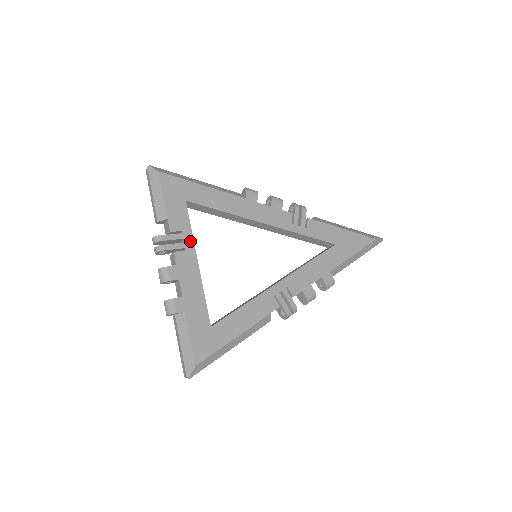
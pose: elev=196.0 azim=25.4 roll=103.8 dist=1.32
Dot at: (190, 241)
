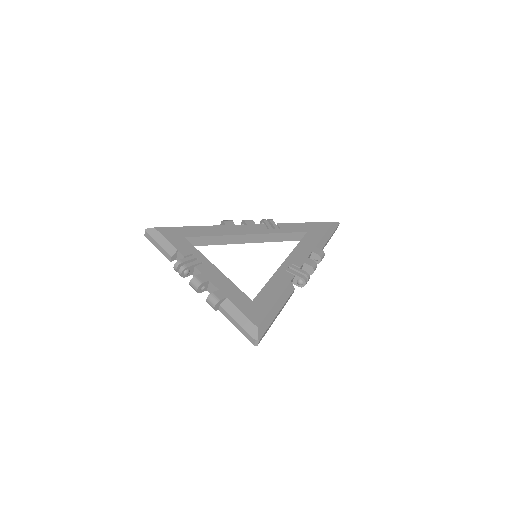
Dot at: (202, 257)
